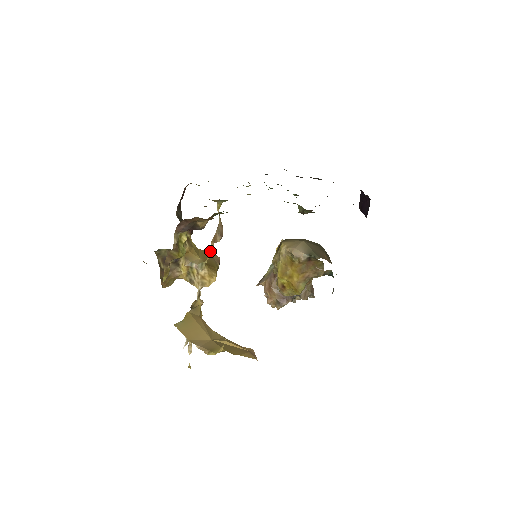
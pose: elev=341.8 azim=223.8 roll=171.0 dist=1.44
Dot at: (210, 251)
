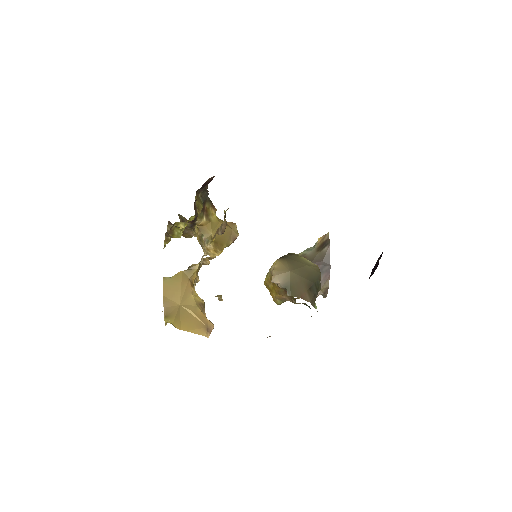
Dot at: (214, 237)
